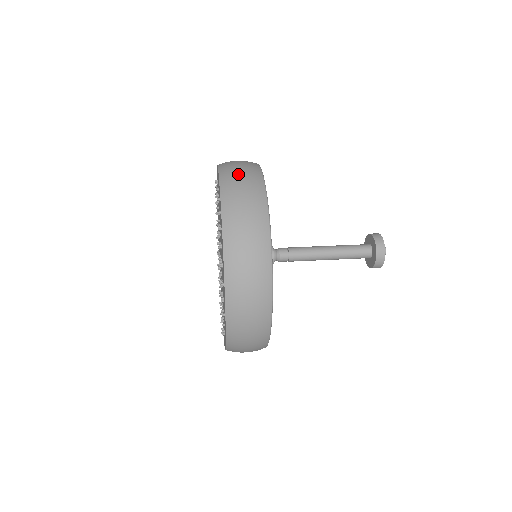
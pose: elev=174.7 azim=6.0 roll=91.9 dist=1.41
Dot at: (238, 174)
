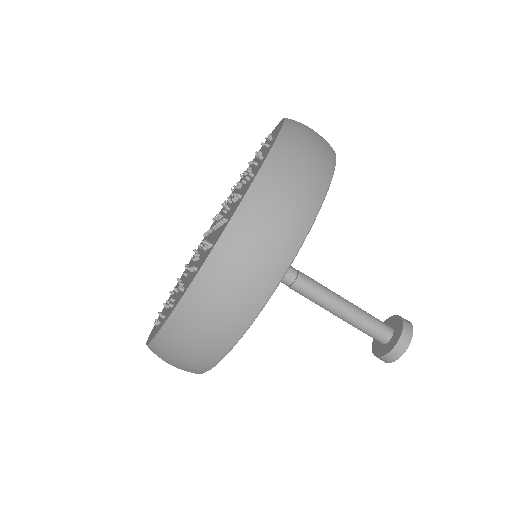
Dot at: (310, 131)
